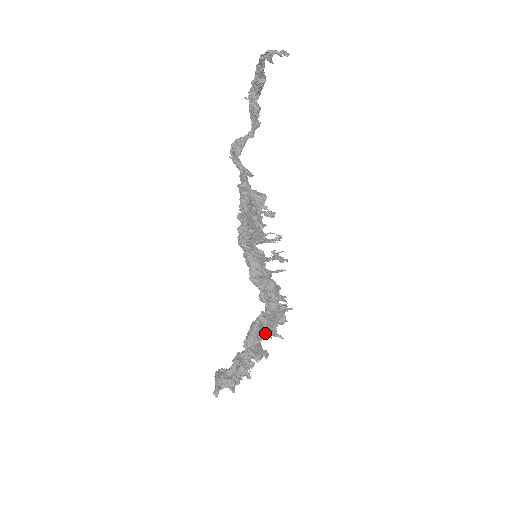
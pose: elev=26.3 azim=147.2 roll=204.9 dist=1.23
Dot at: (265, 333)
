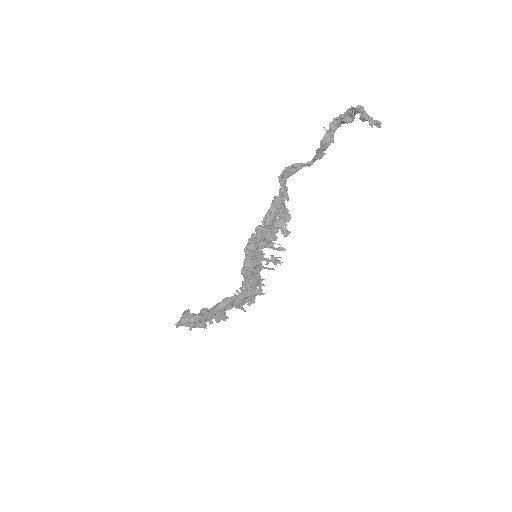
Dot at: occluded
